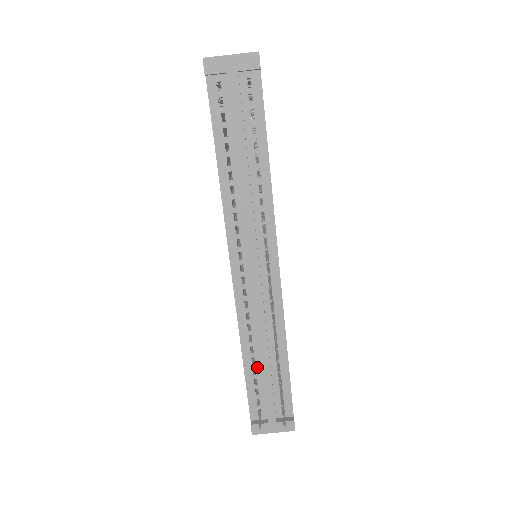
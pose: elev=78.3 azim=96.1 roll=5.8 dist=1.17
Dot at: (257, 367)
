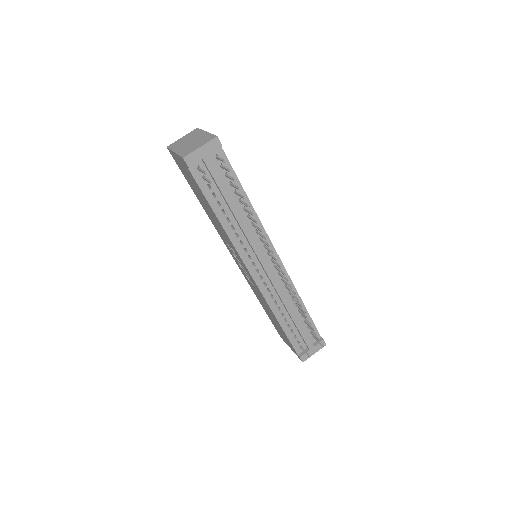
Dot at: (289, 322)
